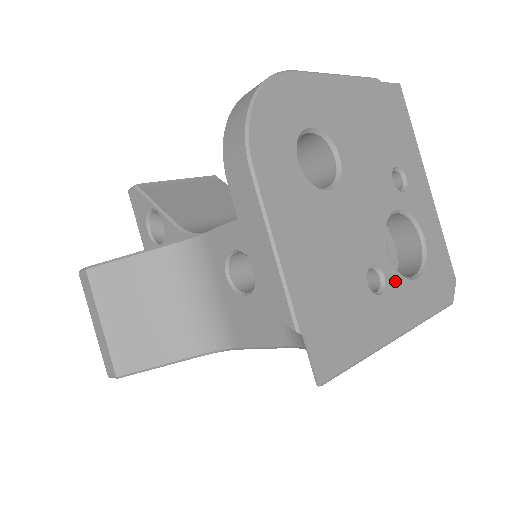
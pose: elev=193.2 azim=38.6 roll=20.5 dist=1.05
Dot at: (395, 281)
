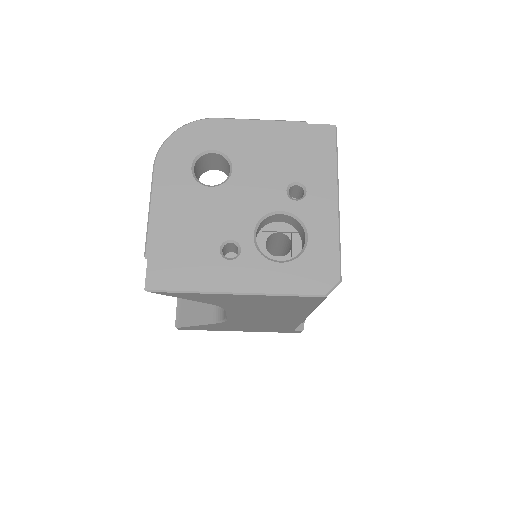
Dot at: (252, 257)
